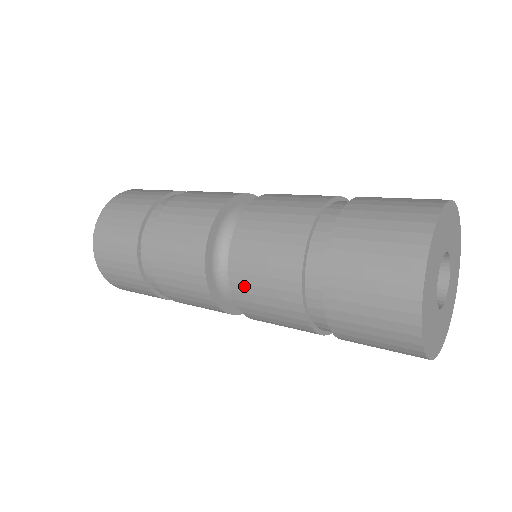
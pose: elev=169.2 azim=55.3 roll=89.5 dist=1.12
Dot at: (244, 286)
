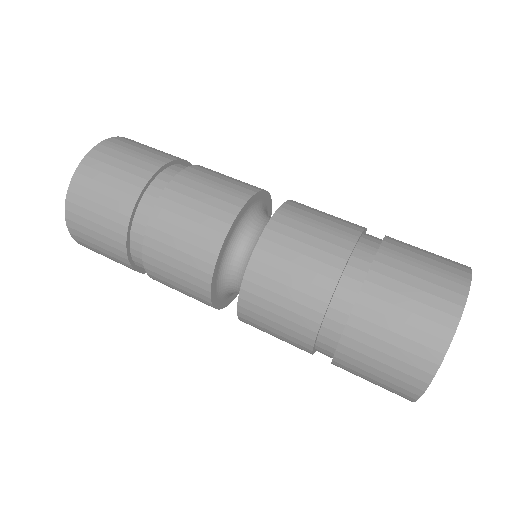
Dot at: (253, 320)
